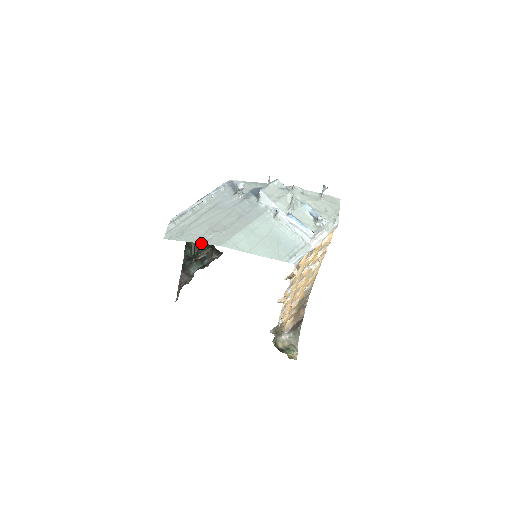
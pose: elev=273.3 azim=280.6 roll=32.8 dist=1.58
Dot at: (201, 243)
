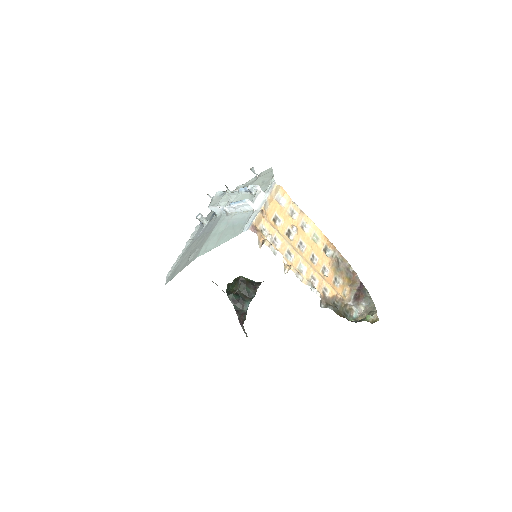
Dot at: occluded
